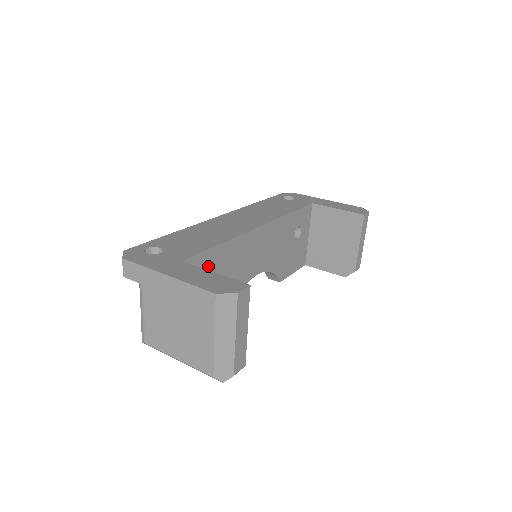
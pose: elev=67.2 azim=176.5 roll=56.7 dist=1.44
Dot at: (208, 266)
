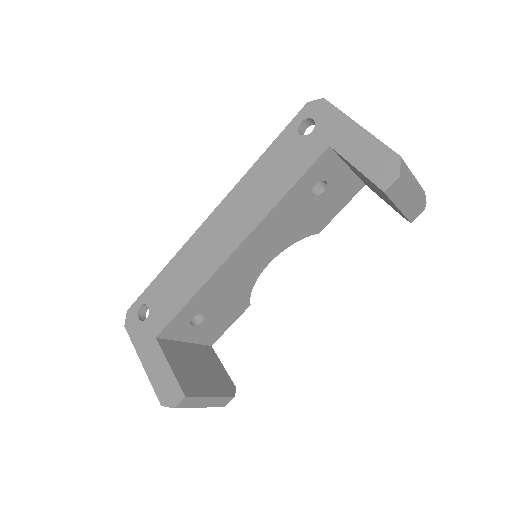
Dot at: (190, 315)
